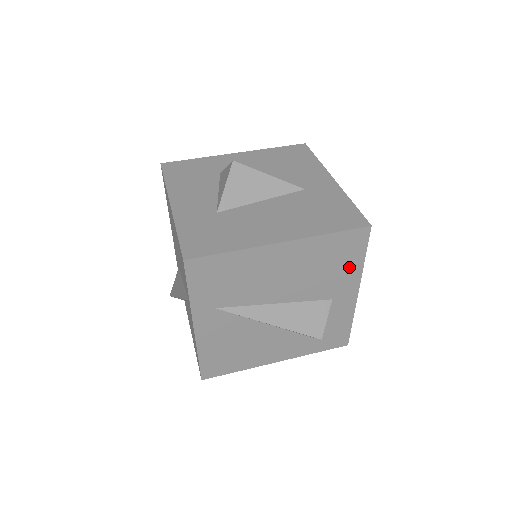
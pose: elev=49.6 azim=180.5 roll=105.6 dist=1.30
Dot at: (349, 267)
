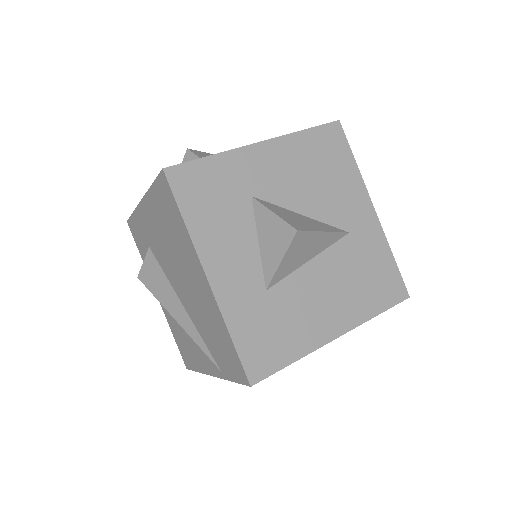
Dot at: occluded
